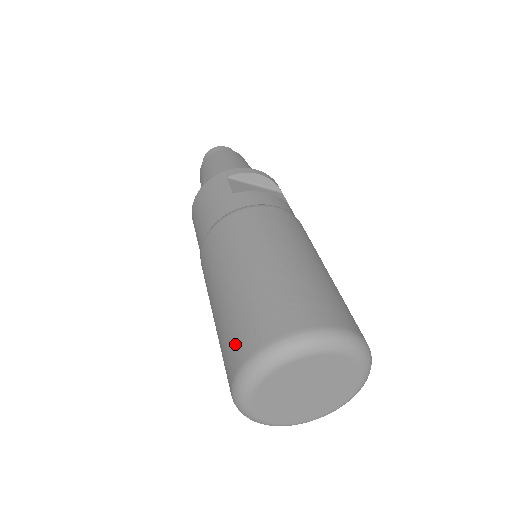
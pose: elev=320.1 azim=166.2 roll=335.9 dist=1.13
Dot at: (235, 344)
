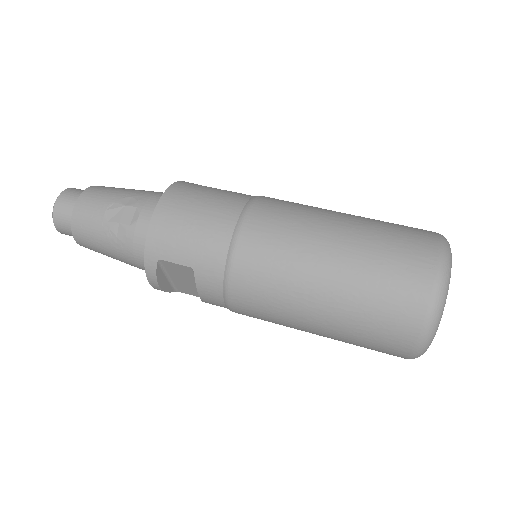
Dot at: (412, 251)
